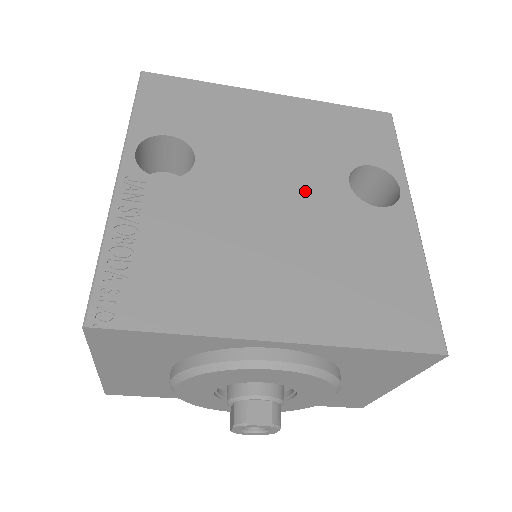
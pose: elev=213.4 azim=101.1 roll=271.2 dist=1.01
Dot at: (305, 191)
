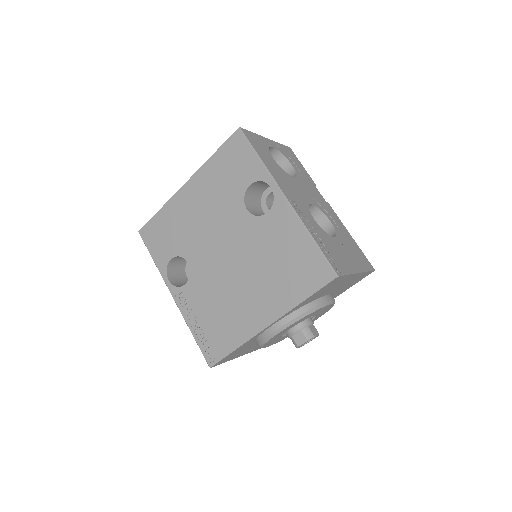
Dot at: (233, 236)
